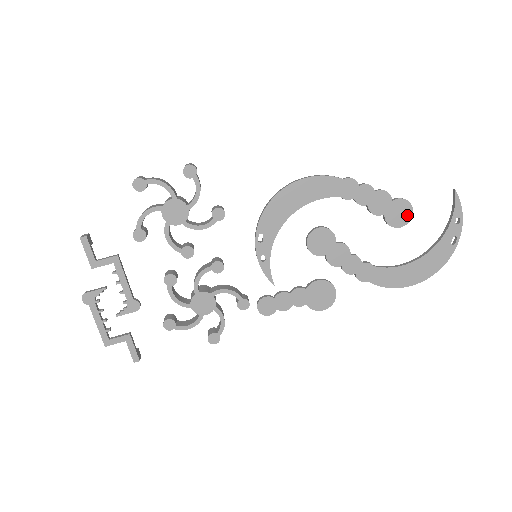
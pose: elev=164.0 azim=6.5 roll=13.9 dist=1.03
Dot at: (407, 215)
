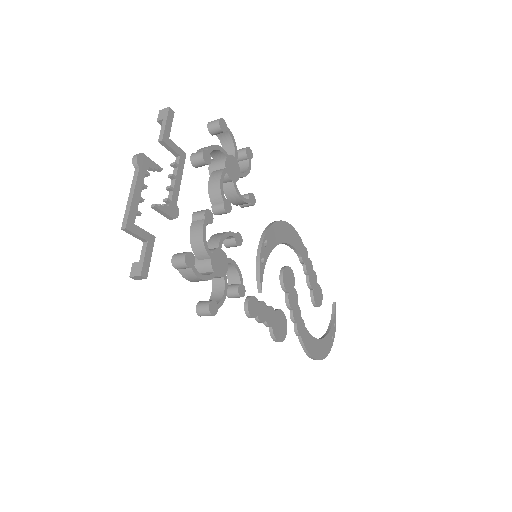
Dot at: (320, 300)
